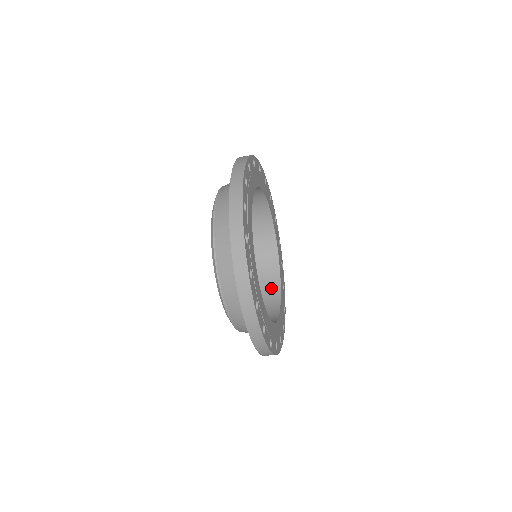
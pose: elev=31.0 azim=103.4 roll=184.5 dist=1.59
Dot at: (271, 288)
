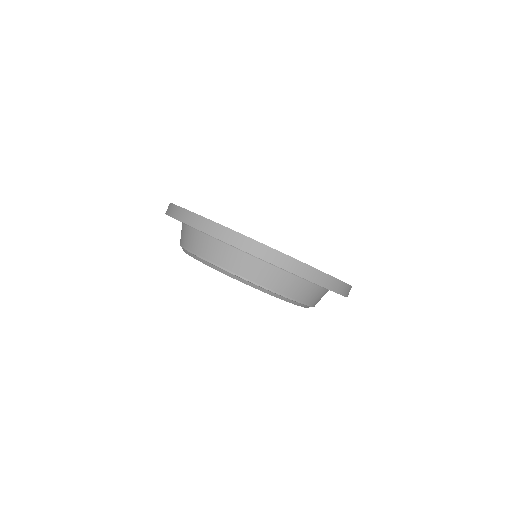
Dot at: occluded
